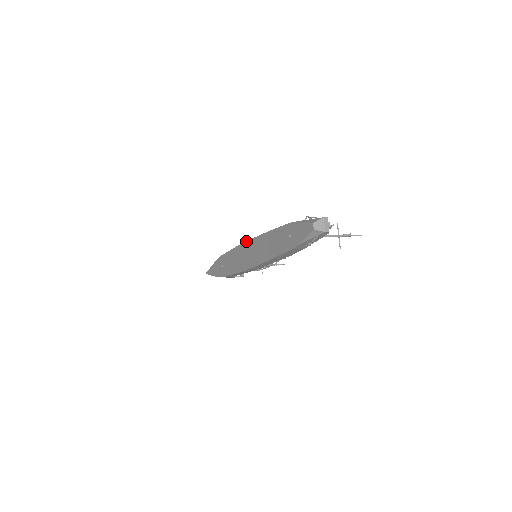
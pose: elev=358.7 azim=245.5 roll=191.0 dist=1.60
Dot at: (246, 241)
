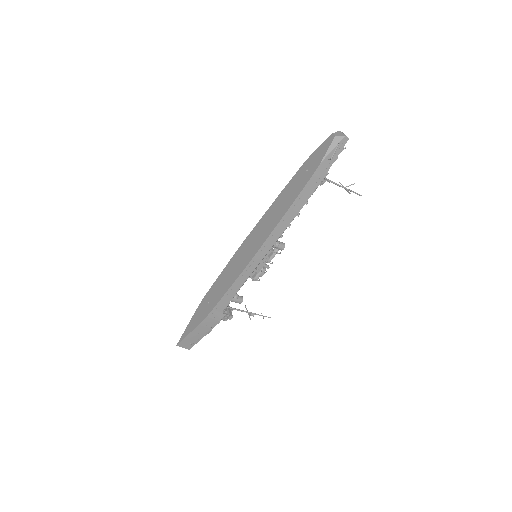
Dot at: (245, 239)
